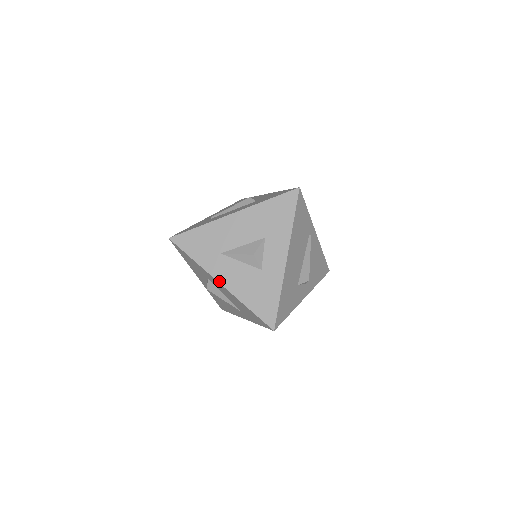
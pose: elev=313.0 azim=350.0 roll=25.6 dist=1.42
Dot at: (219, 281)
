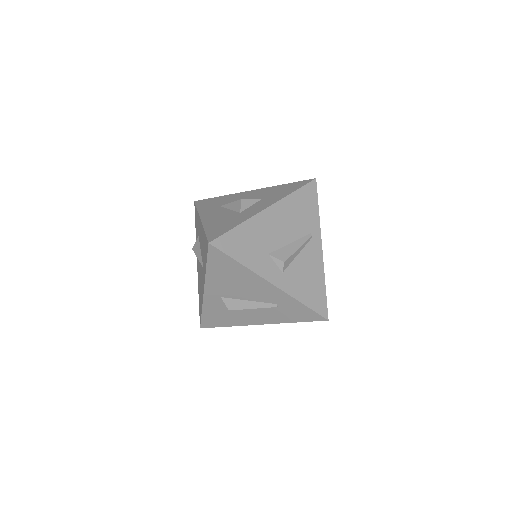
Dot at: (201, 218)
